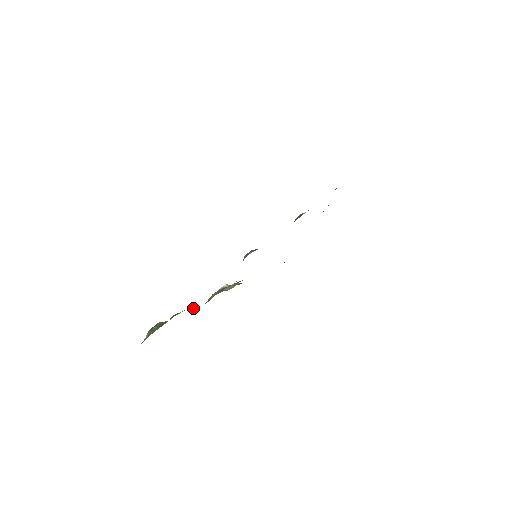
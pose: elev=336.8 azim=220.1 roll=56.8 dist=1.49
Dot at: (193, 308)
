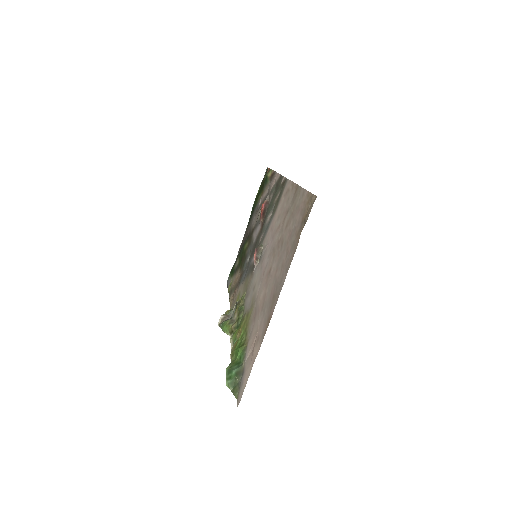
Dot at: (235, 340)
